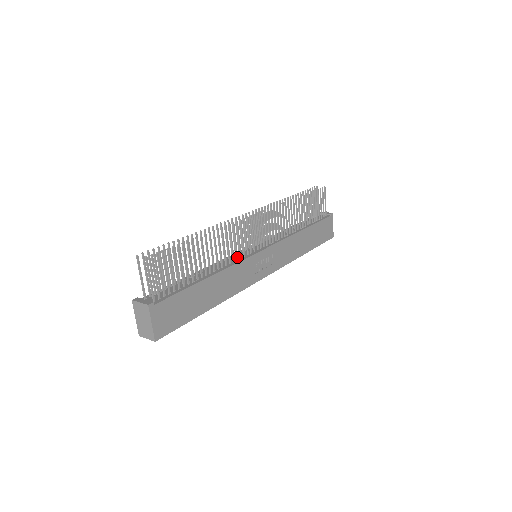
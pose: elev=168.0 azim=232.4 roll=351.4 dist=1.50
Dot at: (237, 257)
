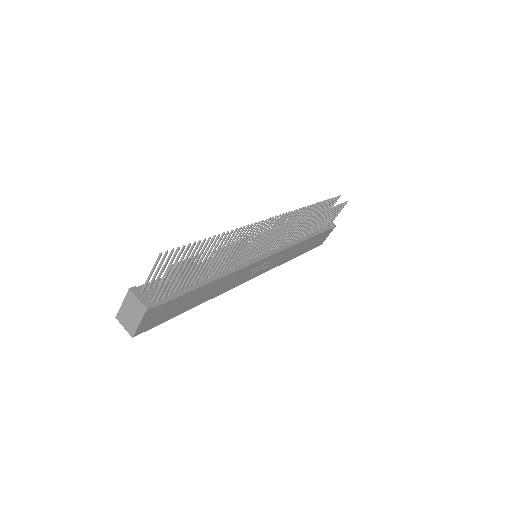
Dot at: (243, 261)
